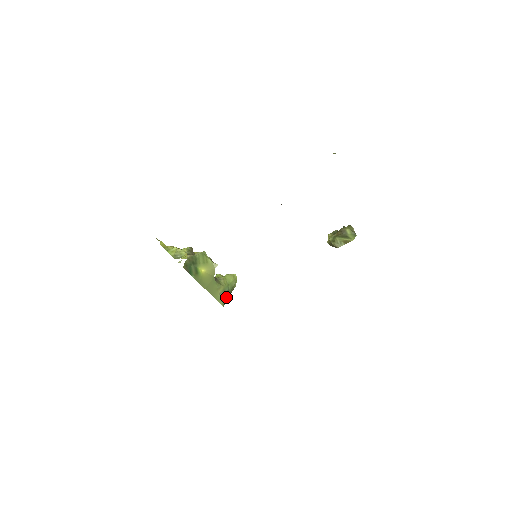
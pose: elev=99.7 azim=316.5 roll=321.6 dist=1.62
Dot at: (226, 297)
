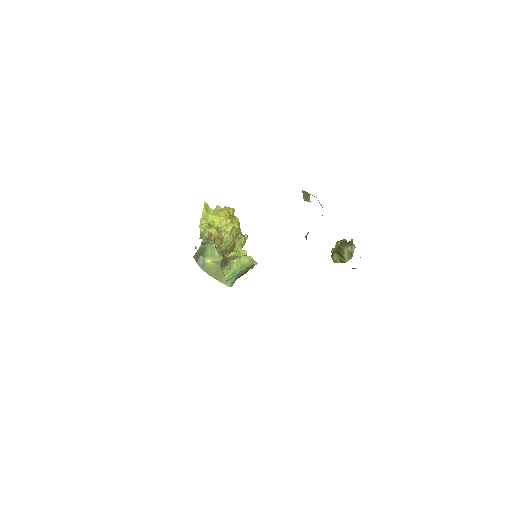
Dot at: (237, 277)
